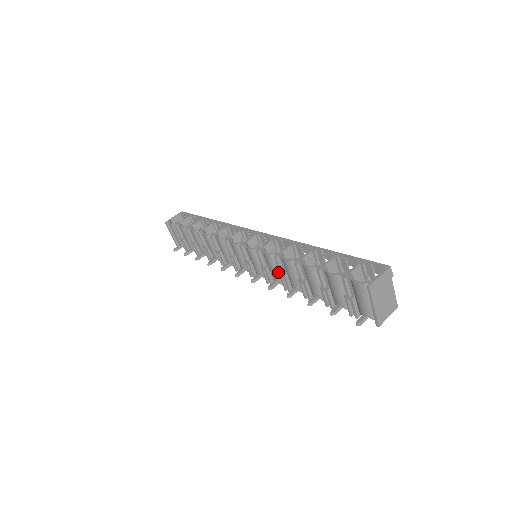
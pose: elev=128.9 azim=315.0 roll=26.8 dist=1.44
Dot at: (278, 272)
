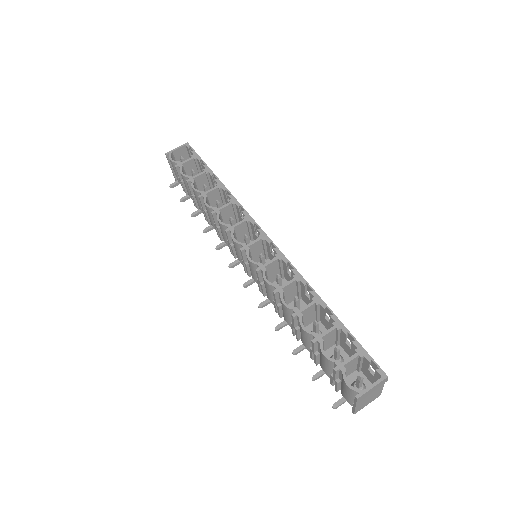
Dot at: occluded
